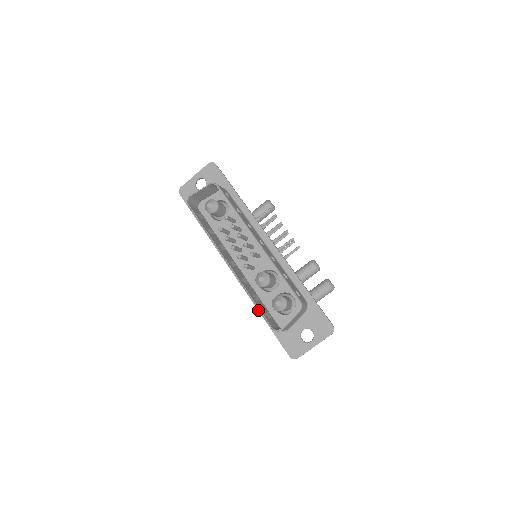
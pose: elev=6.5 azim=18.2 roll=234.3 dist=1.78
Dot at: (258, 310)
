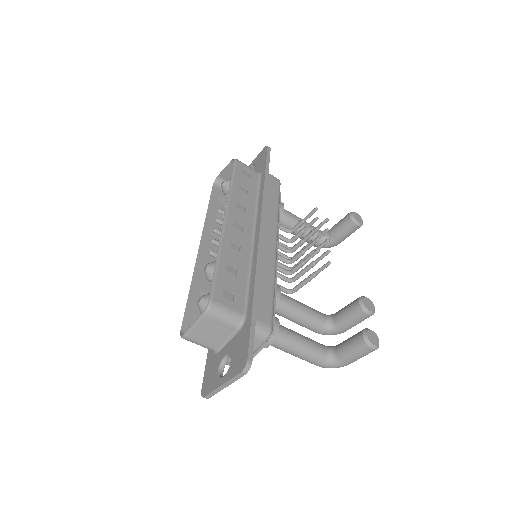
Dot at: occluded
